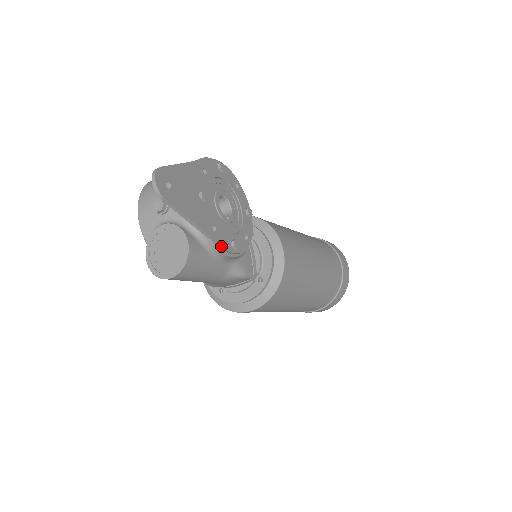
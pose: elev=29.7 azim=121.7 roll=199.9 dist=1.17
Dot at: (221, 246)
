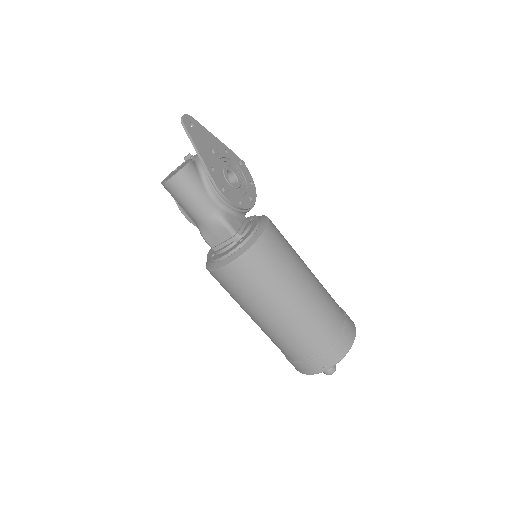
Dot at: (212, 180)
